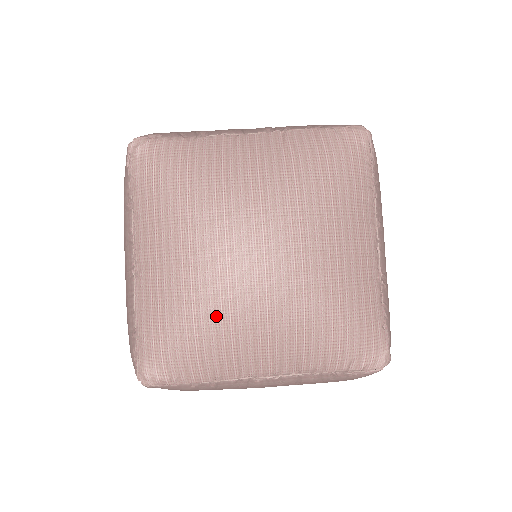
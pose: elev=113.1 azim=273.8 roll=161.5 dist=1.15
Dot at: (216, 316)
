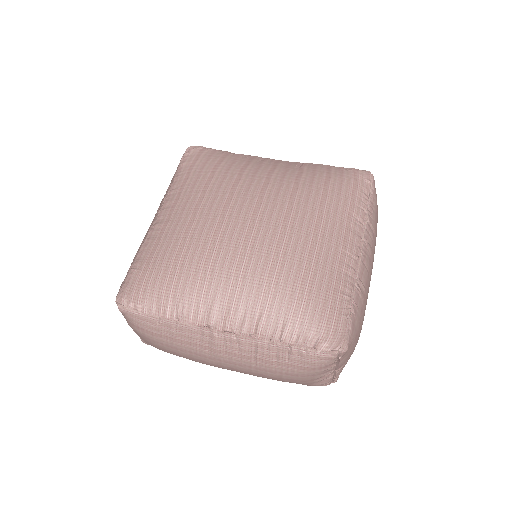
Dot at: (200, 259)
